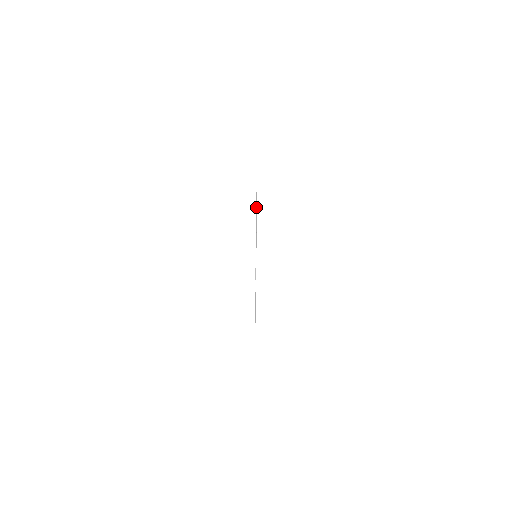
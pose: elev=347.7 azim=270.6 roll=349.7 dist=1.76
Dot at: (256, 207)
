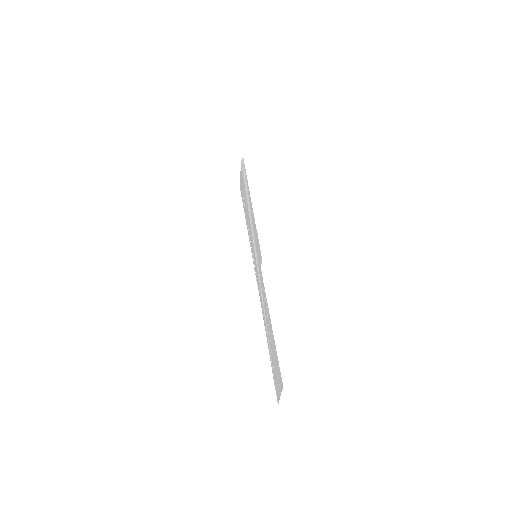
Dot at: (245, 183)
